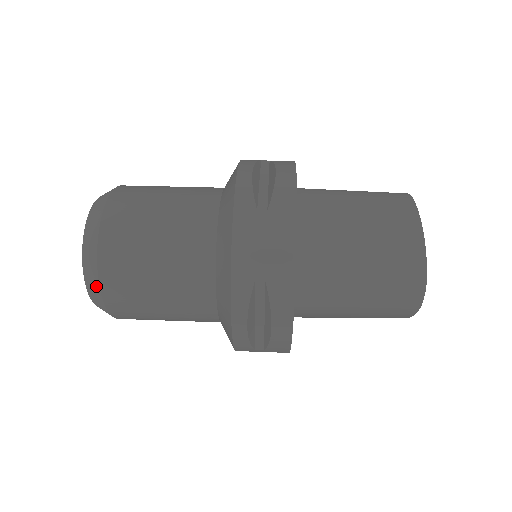
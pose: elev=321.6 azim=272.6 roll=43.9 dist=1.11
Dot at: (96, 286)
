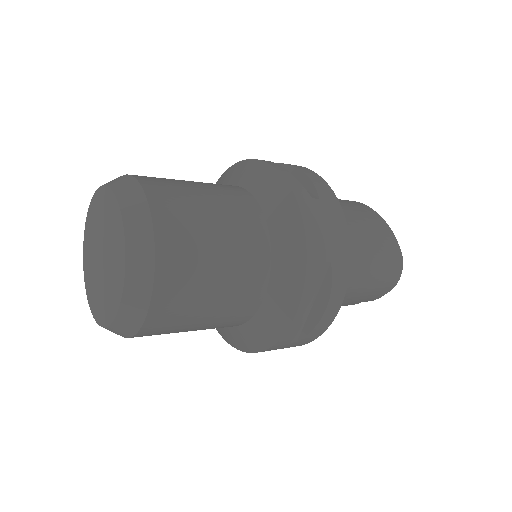
Dot at: (146, 287)
